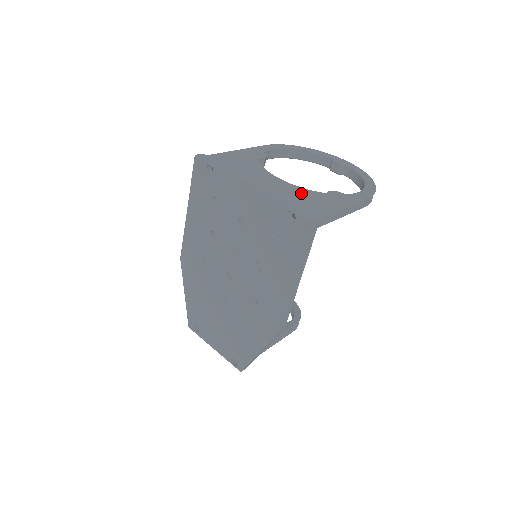
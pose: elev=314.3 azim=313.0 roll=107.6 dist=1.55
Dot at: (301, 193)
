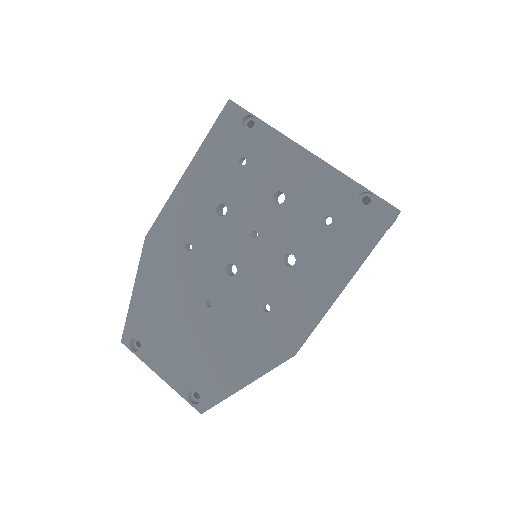
Dot at: occluded
